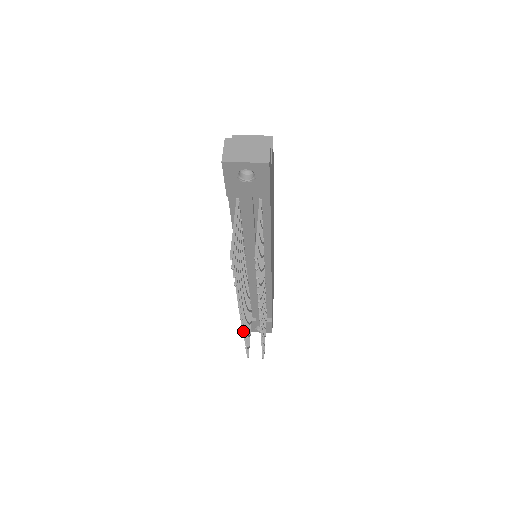
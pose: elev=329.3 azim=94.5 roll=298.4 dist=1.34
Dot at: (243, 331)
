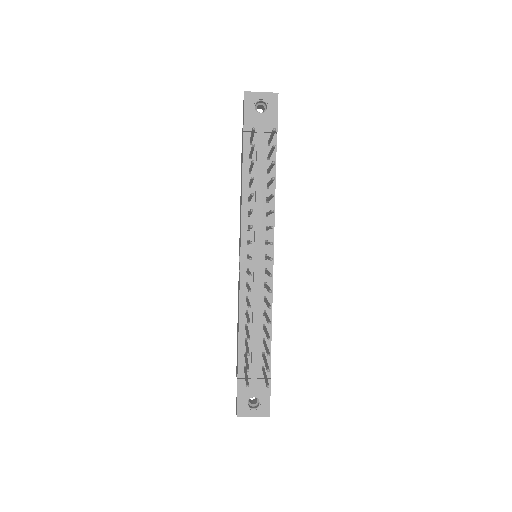
Dot at: (250, 291)
